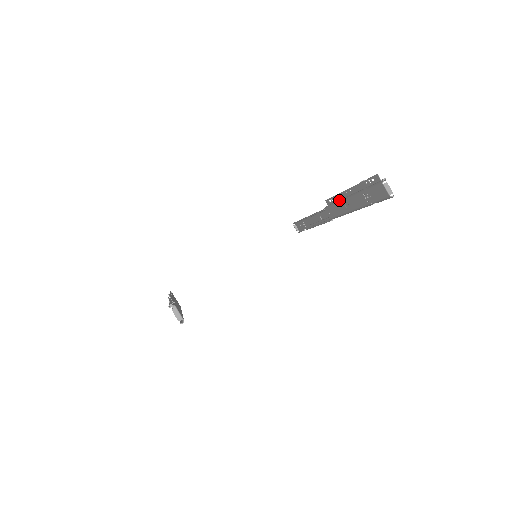
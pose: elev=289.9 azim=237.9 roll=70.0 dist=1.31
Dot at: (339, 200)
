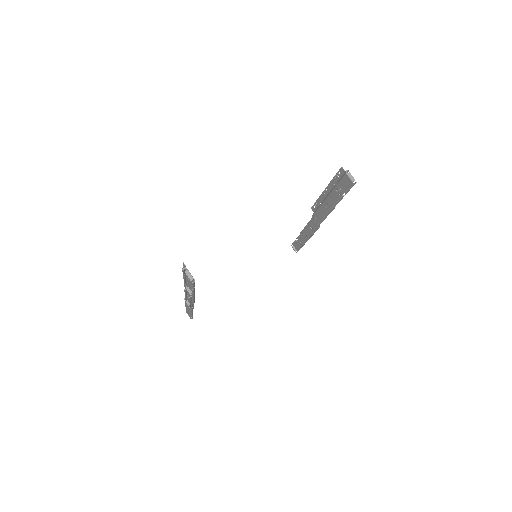
Dot at: (321, 203)
